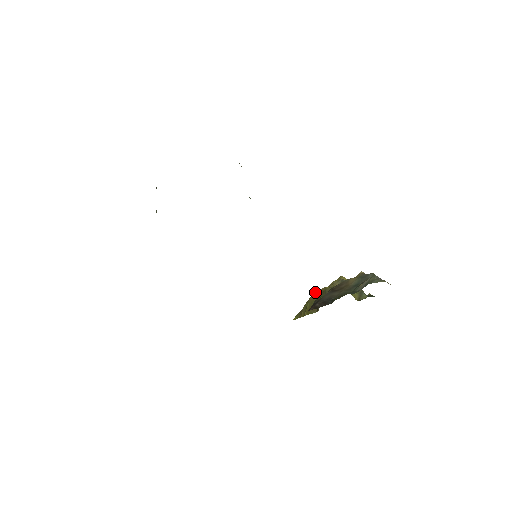
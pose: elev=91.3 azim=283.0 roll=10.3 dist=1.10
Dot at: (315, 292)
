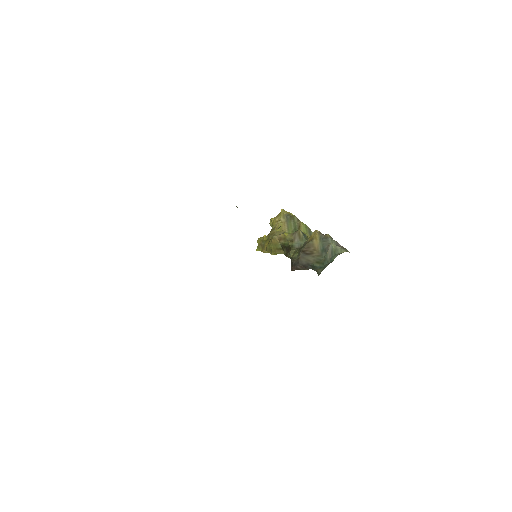
Dot at: (275, 237)
